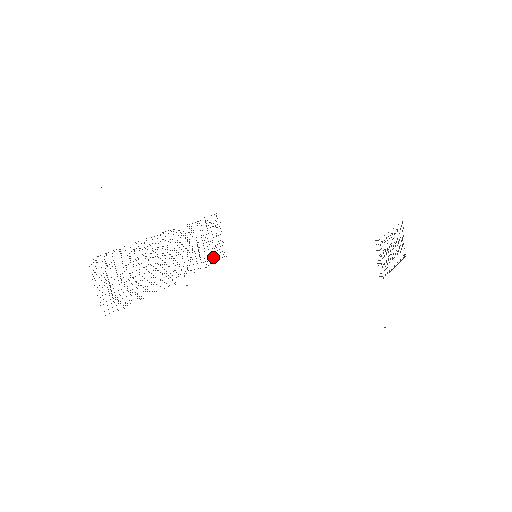
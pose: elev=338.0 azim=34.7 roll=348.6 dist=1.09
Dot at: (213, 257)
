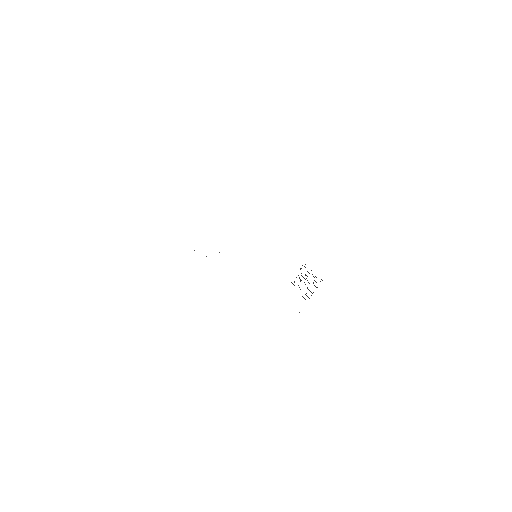
Dot at: occluded
